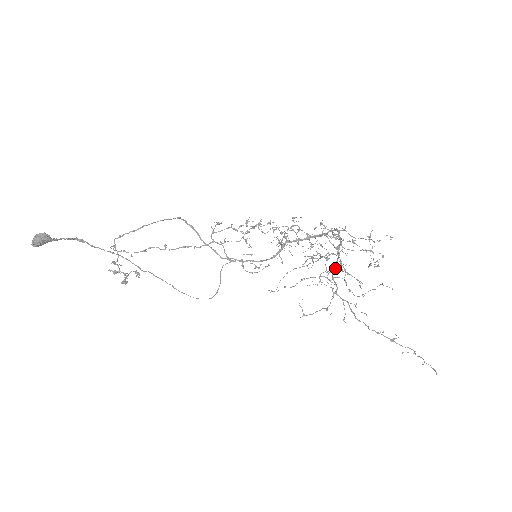
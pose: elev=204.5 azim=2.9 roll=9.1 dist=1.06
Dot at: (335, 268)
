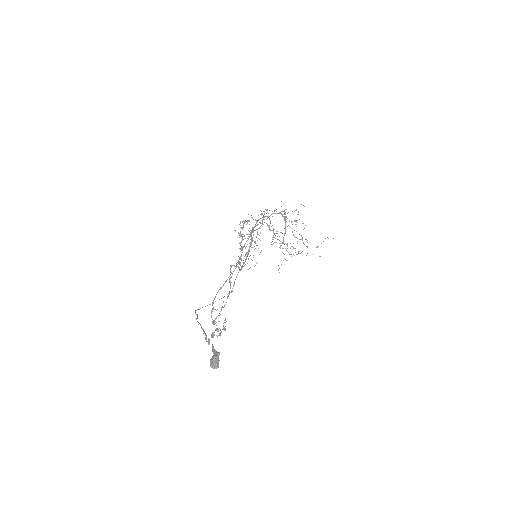
Dot at: occluded
